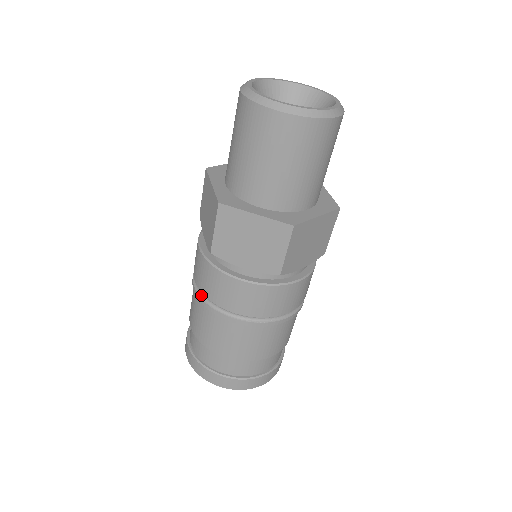
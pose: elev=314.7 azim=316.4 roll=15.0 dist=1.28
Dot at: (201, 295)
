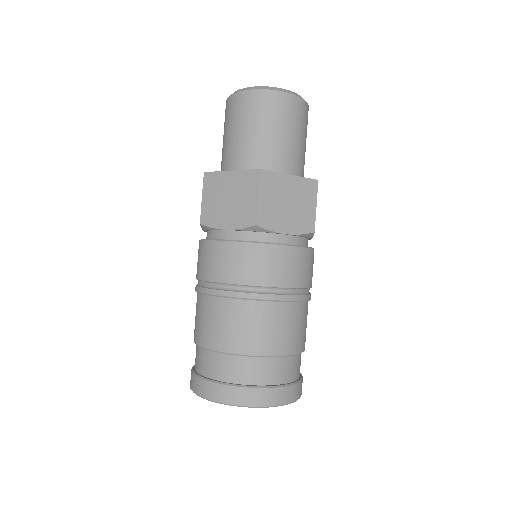
Dot at: (240, 290)
